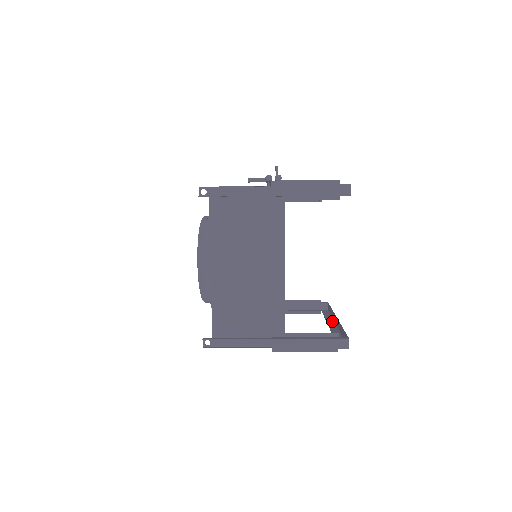
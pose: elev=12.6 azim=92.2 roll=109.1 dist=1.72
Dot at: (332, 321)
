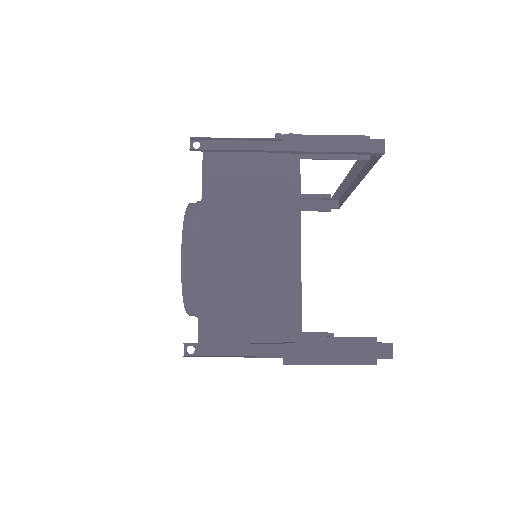
Dot at: occluded
